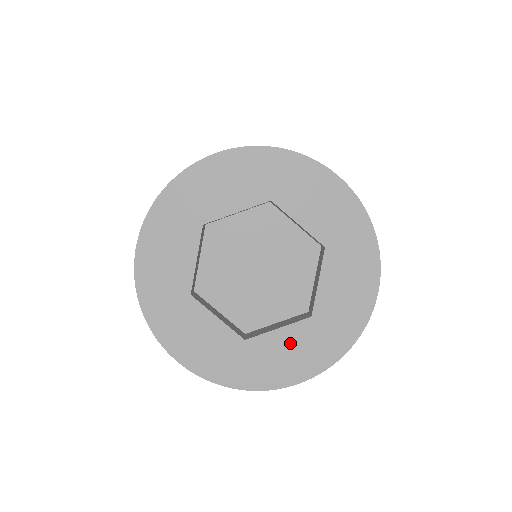
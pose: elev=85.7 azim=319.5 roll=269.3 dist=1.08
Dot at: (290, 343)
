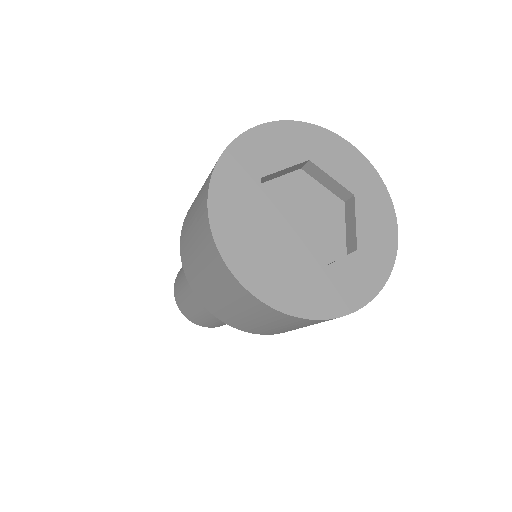
Dot at: (346, 273)
